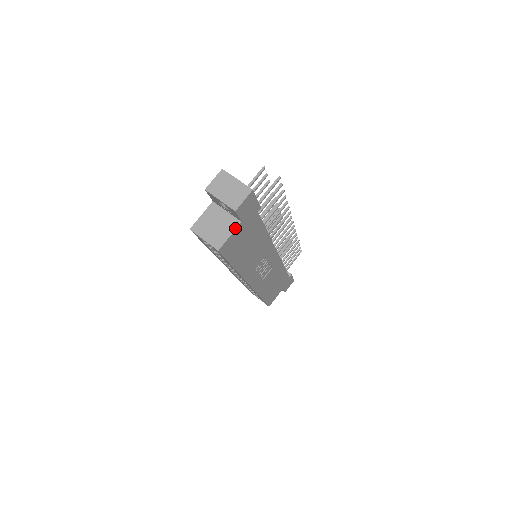
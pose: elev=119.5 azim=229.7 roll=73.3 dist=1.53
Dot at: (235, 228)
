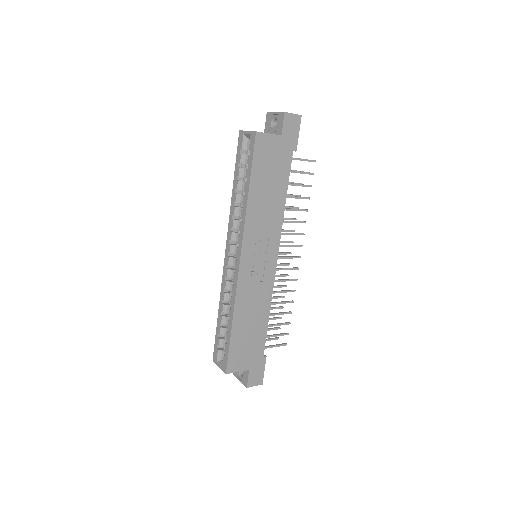
Dot at: (275, 134)
